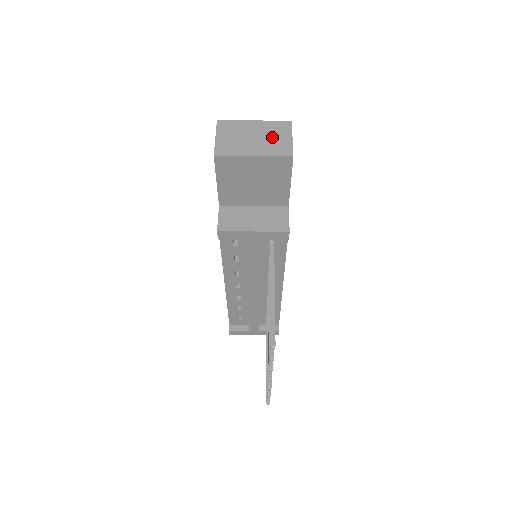
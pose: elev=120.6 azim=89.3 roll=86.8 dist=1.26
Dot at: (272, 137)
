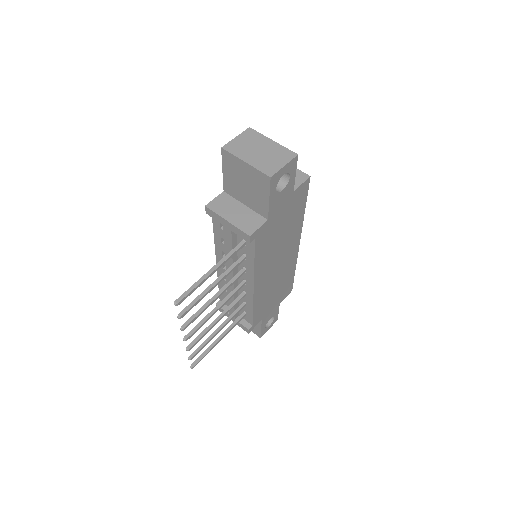
Dot at: (272, 157)
